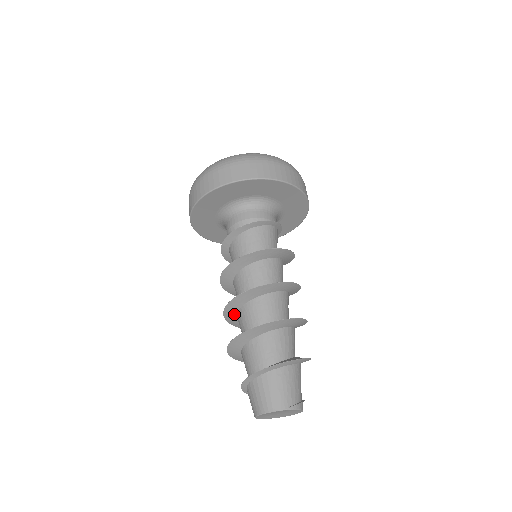
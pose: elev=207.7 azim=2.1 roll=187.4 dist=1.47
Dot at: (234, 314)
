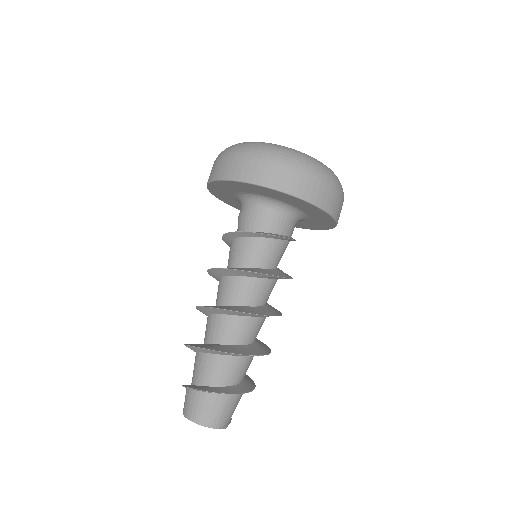
Dot at: (213, 312)
